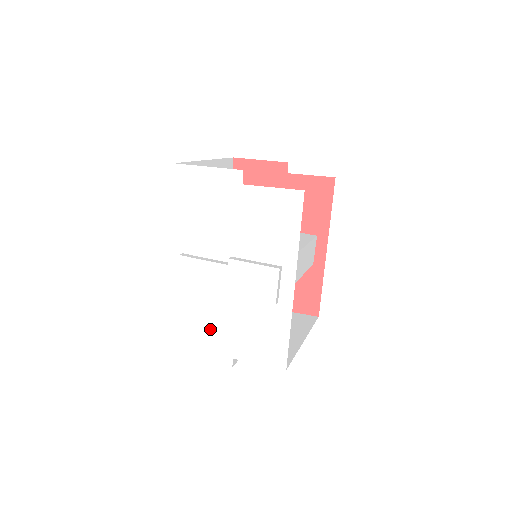
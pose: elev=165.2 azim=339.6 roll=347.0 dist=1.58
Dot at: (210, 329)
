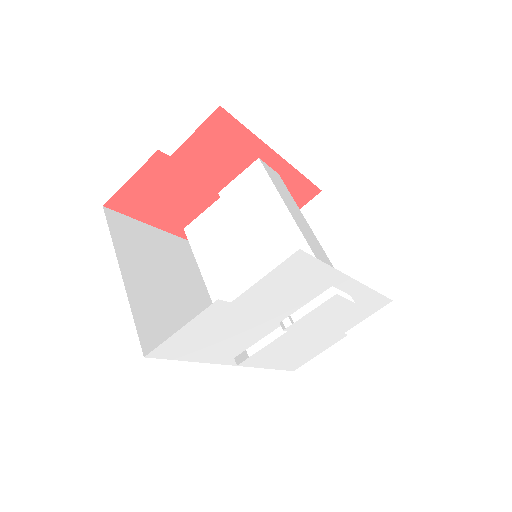
Dot at: (309, 345)
